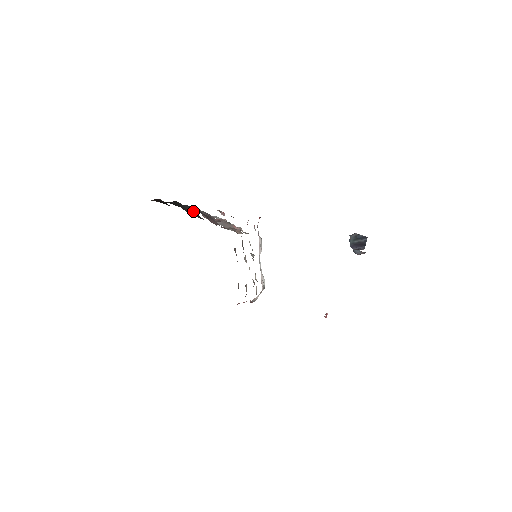
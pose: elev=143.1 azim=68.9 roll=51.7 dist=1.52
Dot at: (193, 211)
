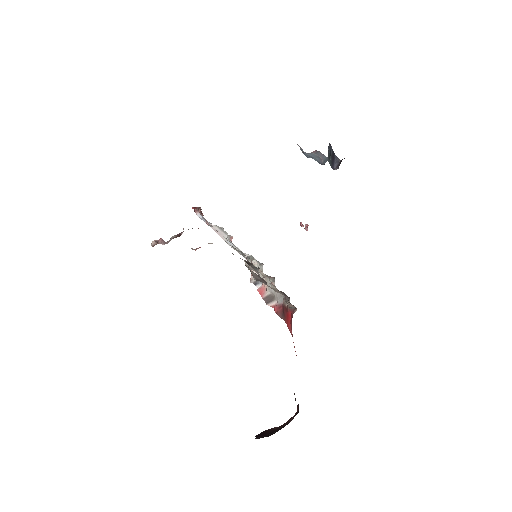
Dot at: occluded
